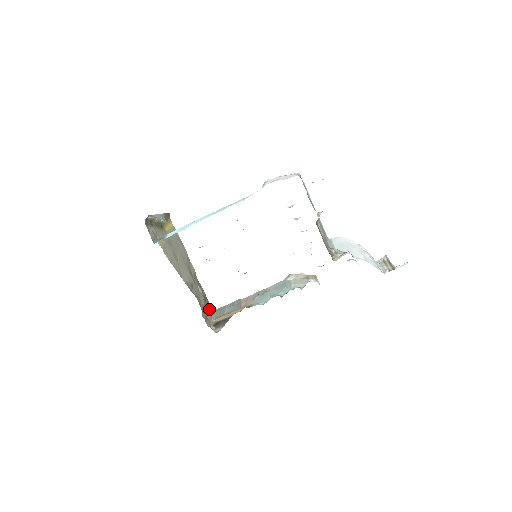
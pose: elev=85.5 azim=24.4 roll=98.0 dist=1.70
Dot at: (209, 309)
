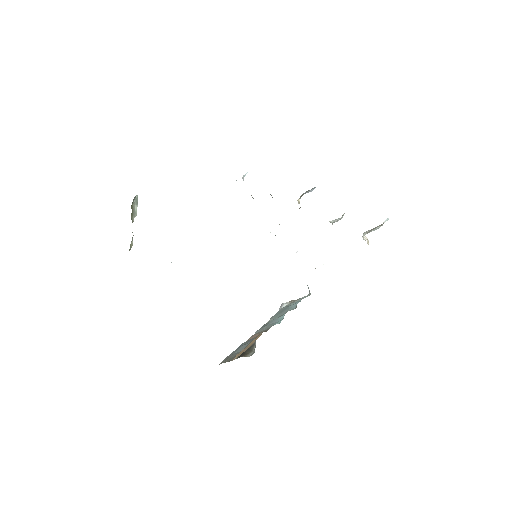
Dot at: occluded
